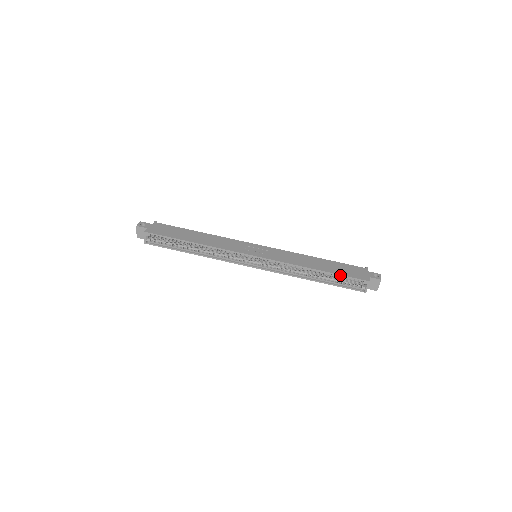
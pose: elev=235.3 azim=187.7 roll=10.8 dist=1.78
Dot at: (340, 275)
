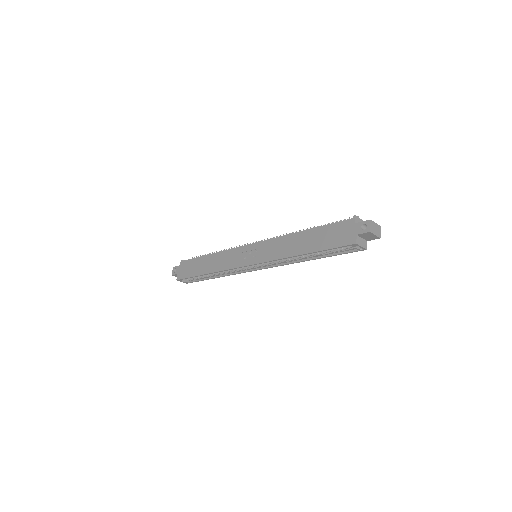
Dot at: (324, 250)
